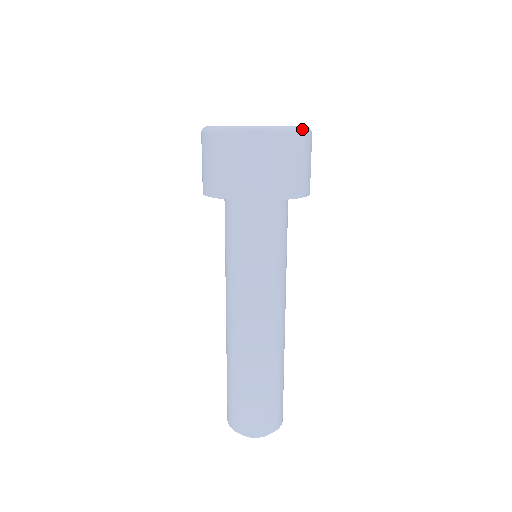
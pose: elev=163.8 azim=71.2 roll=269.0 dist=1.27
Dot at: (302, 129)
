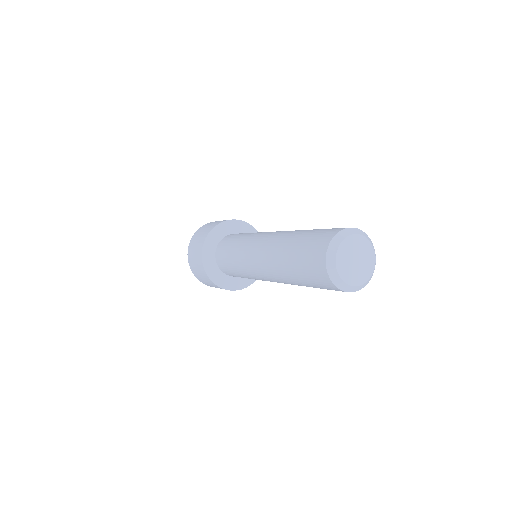
Dot at: occluded
